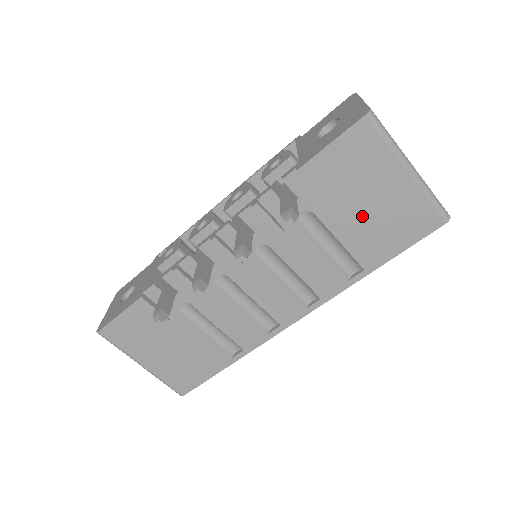
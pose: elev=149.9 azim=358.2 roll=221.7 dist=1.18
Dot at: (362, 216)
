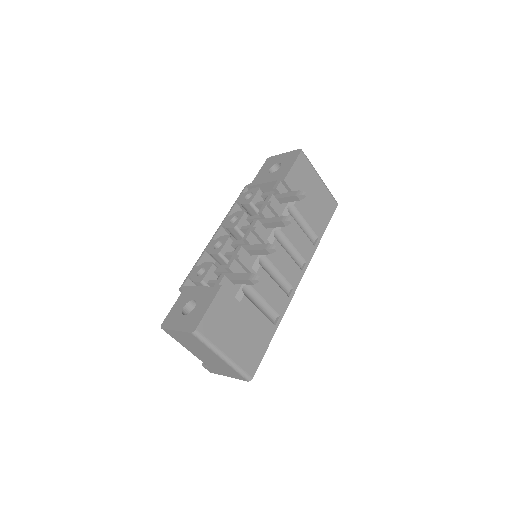
Dot at: (311, 204)
